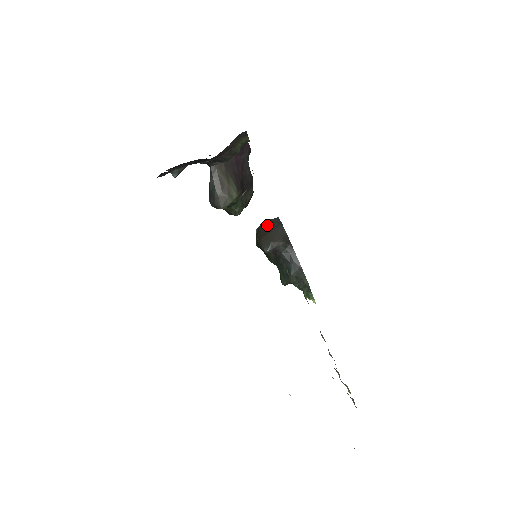
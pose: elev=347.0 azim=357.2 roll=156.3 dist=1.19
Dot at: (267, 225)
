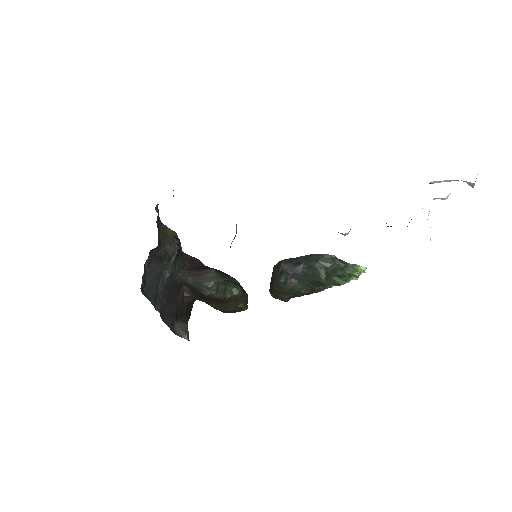
Dot at: (270, 283)
